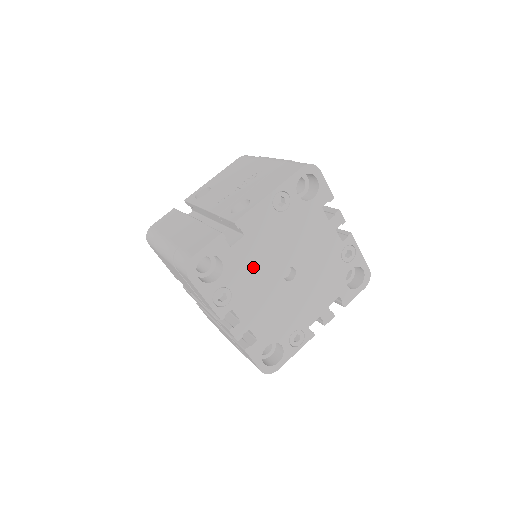
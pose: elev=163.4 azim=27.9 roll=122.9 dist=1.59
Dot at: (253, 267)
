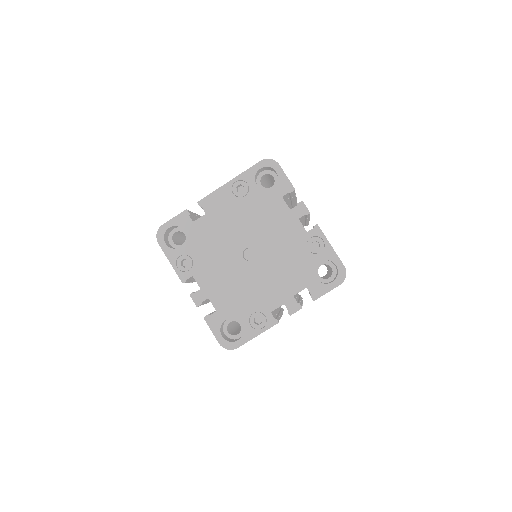
Dot at: (213, 242)
